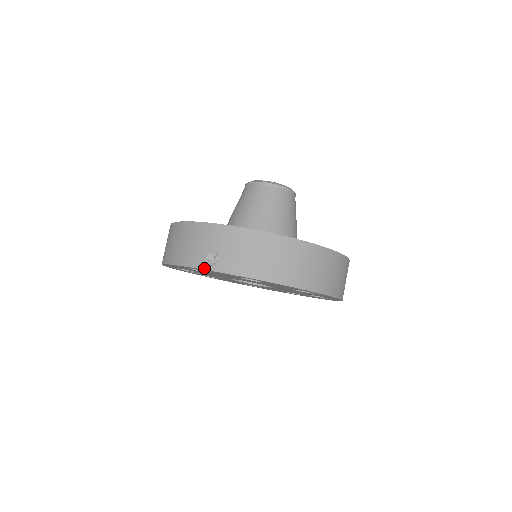
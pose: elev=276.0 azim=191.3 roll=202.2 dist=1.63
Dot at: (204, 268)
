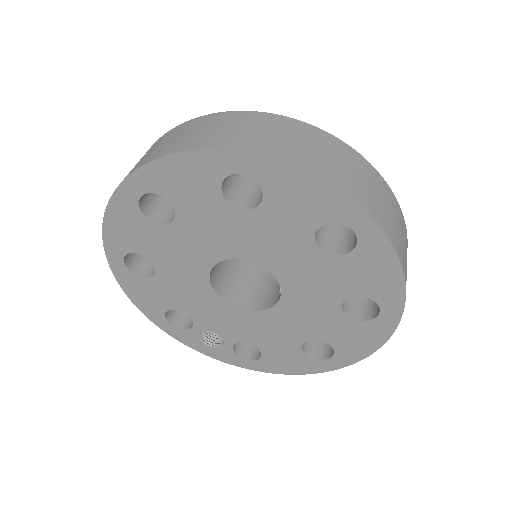
Dot at: (103, 223)
